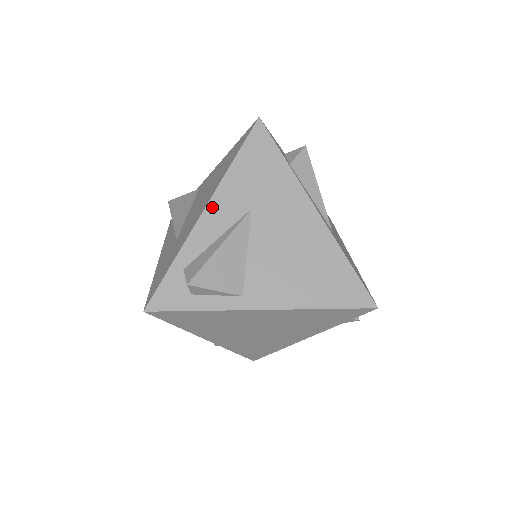
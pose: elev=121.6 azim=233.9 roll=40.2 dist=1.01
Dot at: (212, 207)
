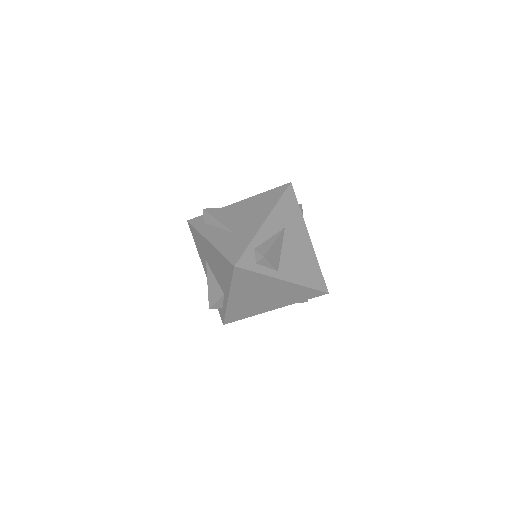
Dot at: (269, 220)
